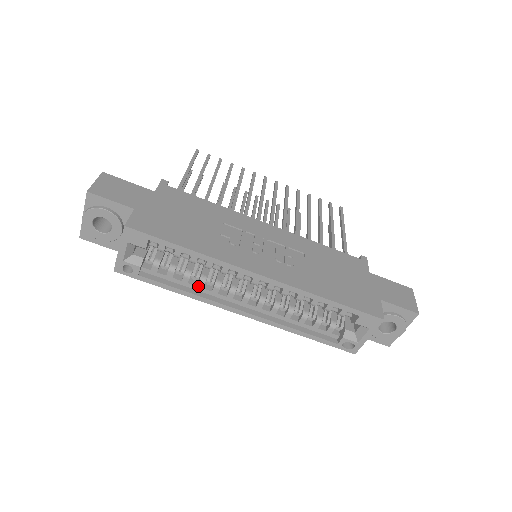
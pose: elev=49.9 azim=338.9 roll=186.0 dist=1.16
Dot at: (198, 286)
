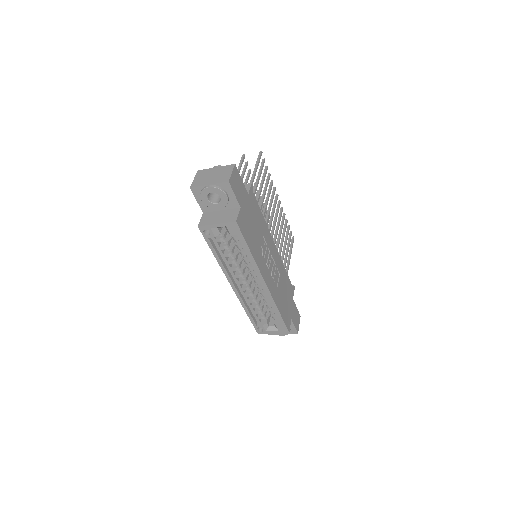
Dot at: (228, 262)
